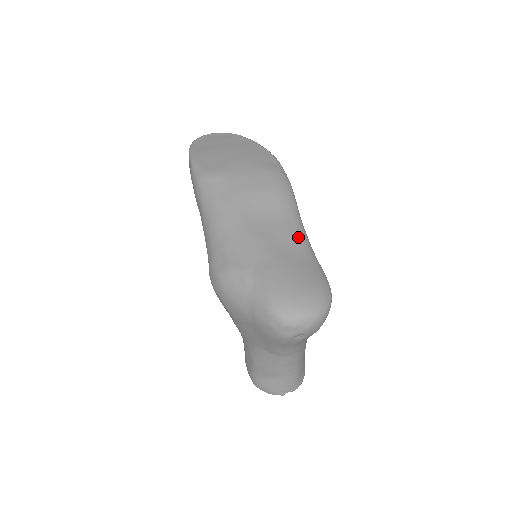
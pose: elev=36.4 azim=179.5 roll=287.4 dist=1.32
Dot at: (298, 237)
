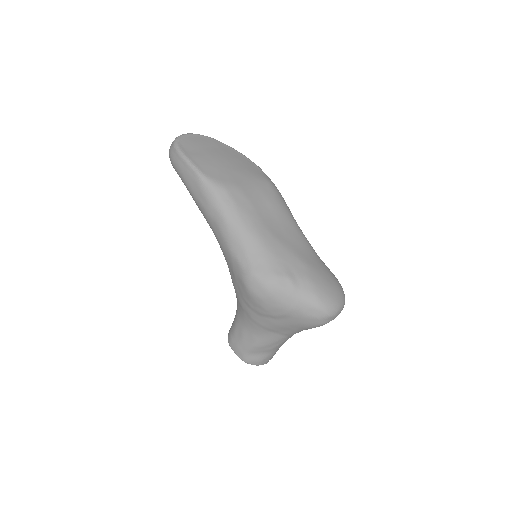
Dot at: (307, 242)
